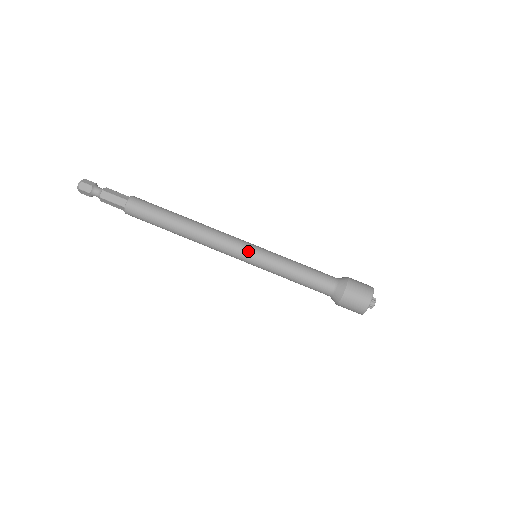
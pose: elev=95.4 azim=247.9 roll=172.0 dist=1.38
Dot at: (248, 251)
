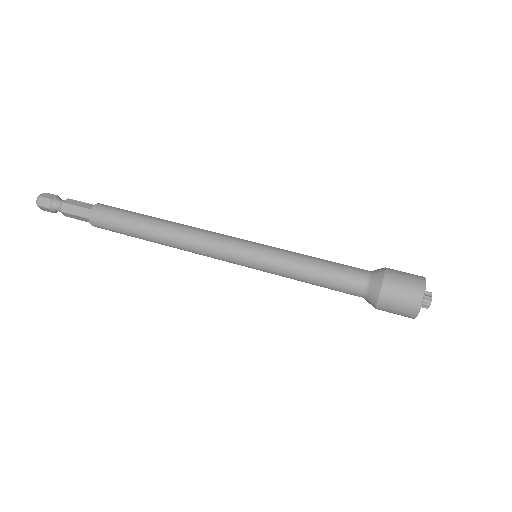
Dot at: (242, 251)
